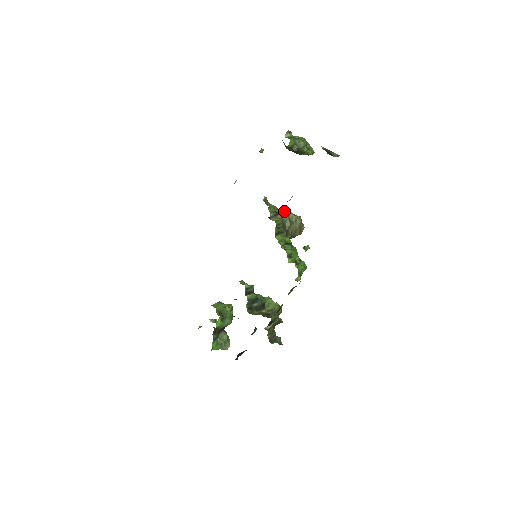
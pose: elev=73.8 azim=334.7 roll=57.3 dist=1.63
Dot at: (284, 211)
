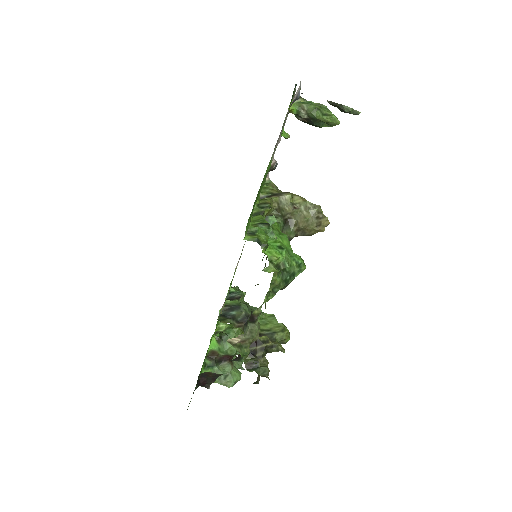
Dot at: (285, 193)
